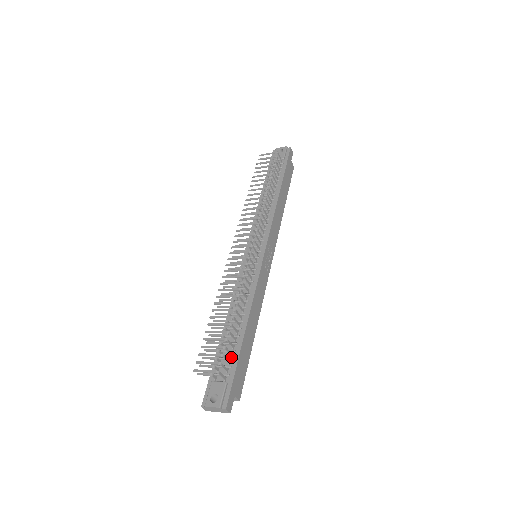
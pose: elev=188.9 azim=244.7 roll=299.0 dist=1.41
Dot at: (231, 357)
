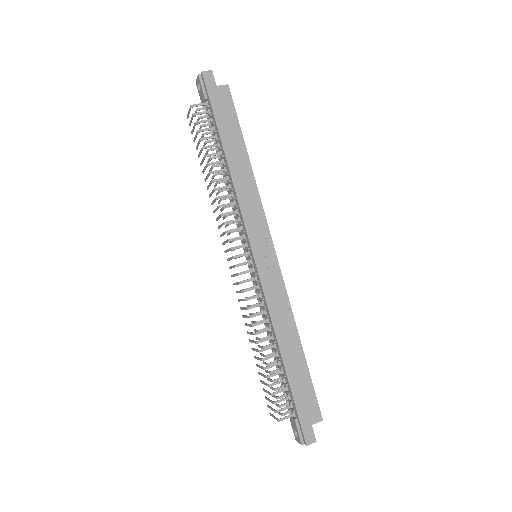
Dot at: (288, 391)
